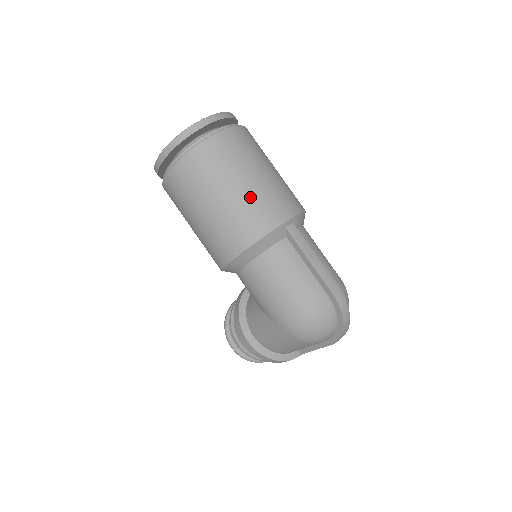
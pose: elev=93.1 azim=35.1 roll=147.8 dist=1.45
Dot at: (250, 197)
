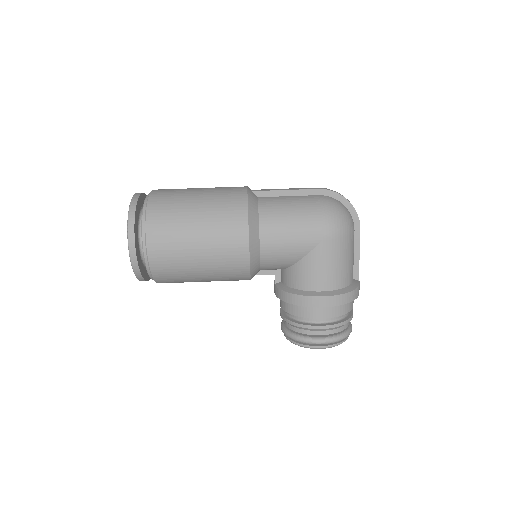
Dot at: (212, 194)
